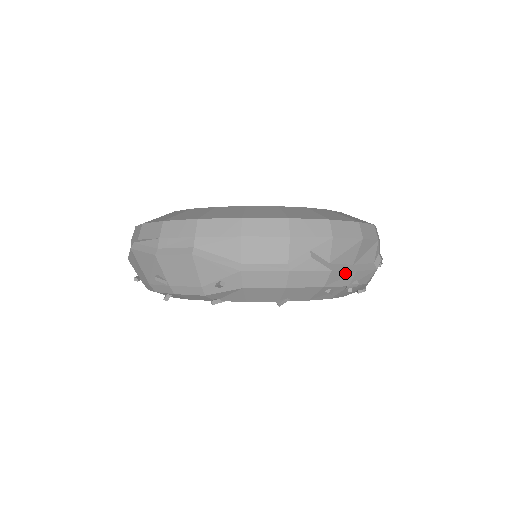
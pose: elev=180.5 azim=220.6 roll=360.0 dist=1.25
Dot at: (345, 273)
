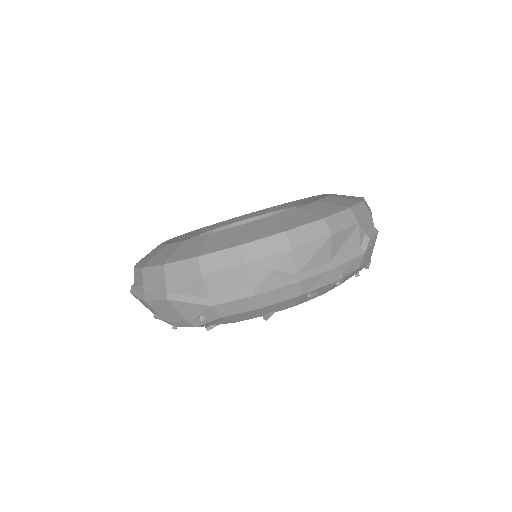
Dot at: (321, 275)
